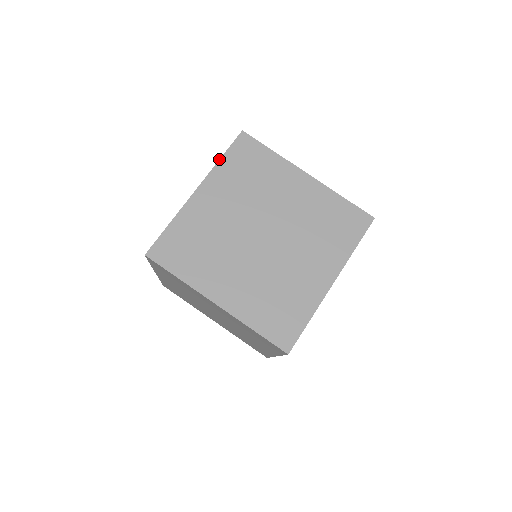
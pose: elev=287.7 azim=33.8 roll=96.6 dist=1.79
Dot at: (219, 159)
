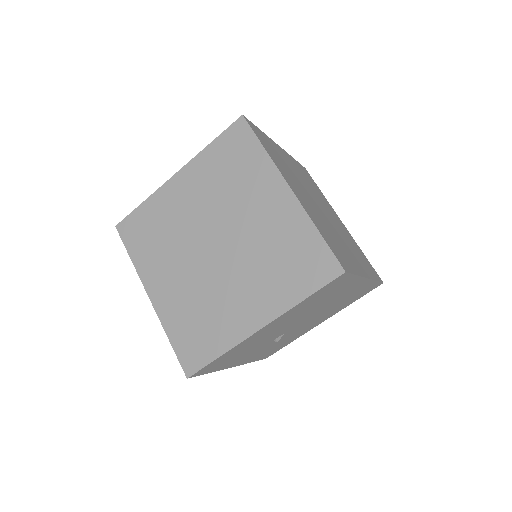
Dot at: (207, 145)
